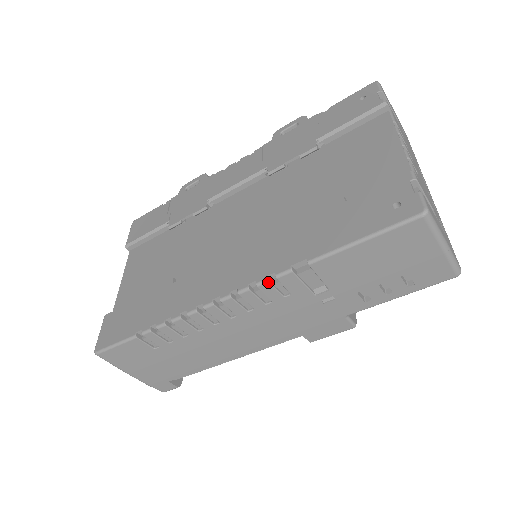
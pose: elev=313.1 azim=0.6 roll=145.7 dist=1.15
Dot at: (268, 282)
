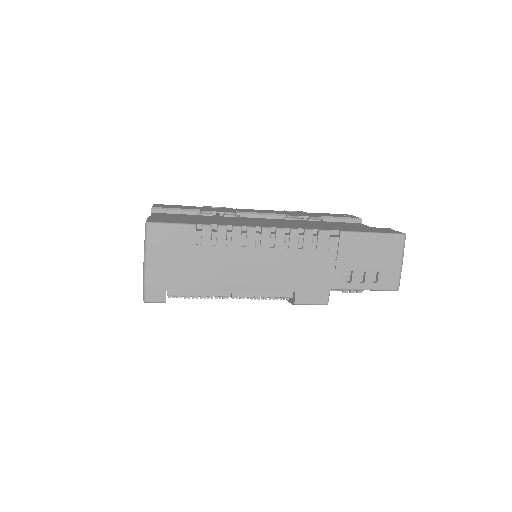
Dot at: (313, 231)
